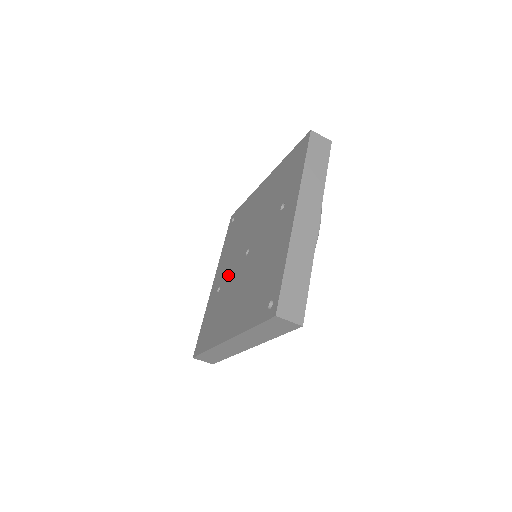
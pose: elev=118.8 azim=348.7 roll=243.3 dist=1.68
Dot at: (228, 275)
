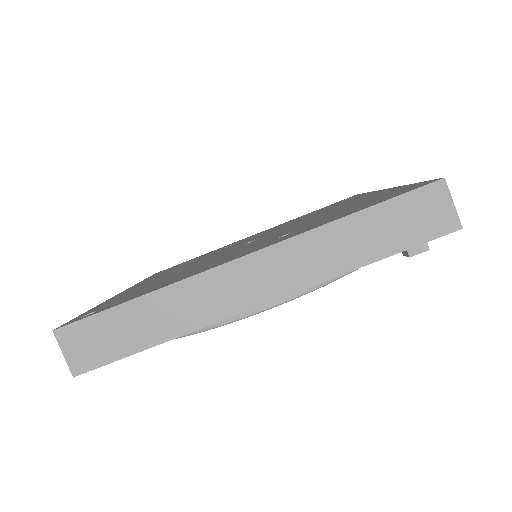
Dot at: (239, 243)
